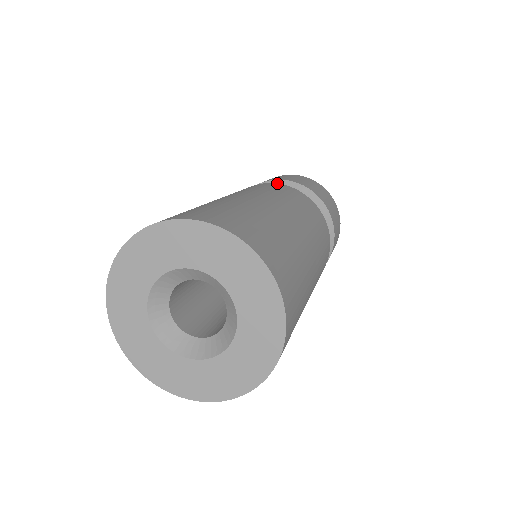
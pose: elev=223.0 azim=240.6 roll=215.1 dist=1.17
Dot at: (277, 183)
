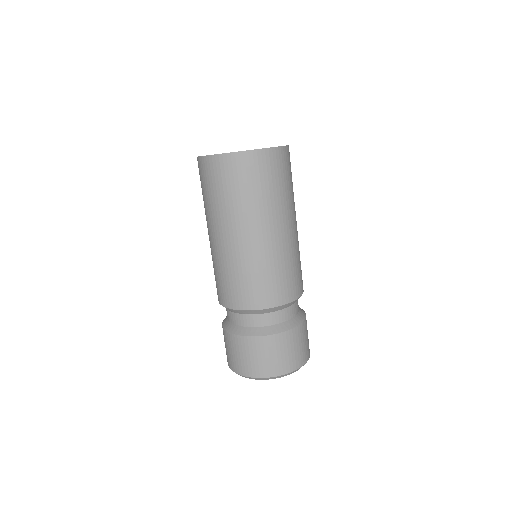
Dot at: occluded
